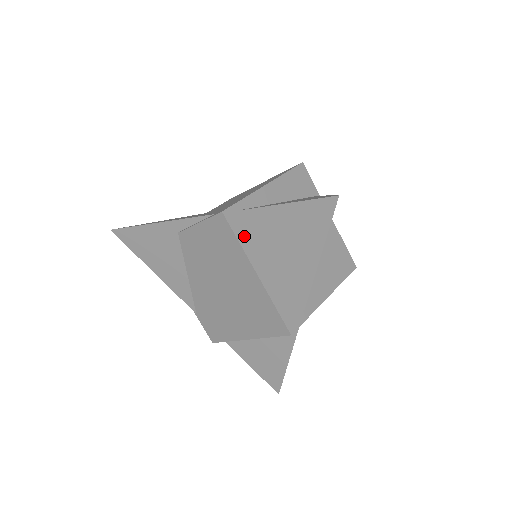
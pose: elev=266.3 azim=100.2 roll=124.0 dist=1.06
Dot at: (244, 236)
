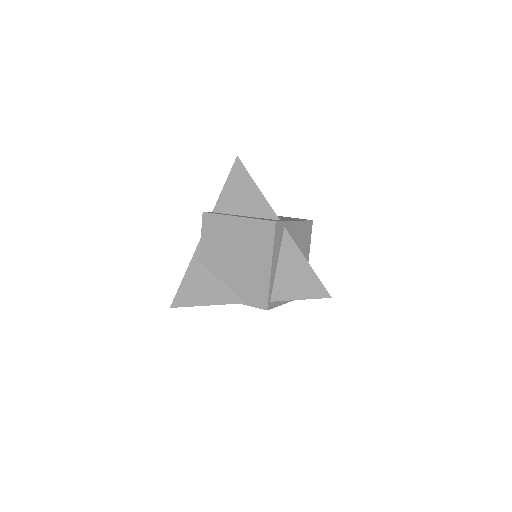
Dot at: occluded
